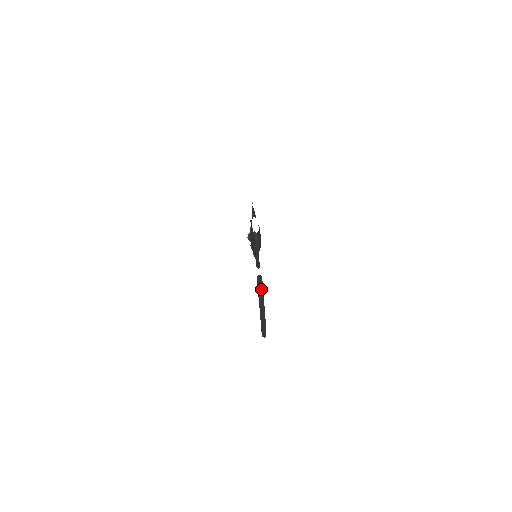
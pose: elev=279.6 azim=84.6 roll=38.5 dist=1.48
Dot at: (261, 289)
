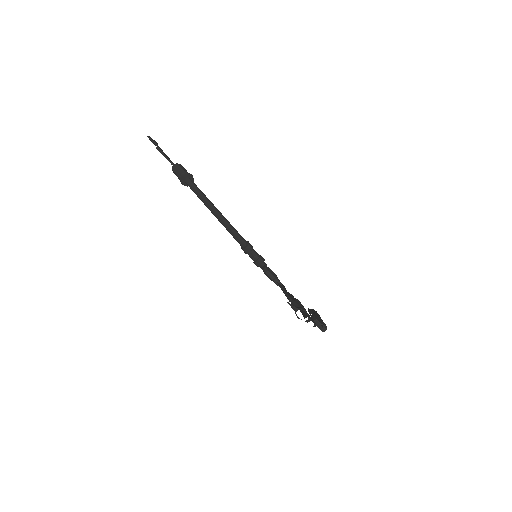
Dot at: (322, 327)
